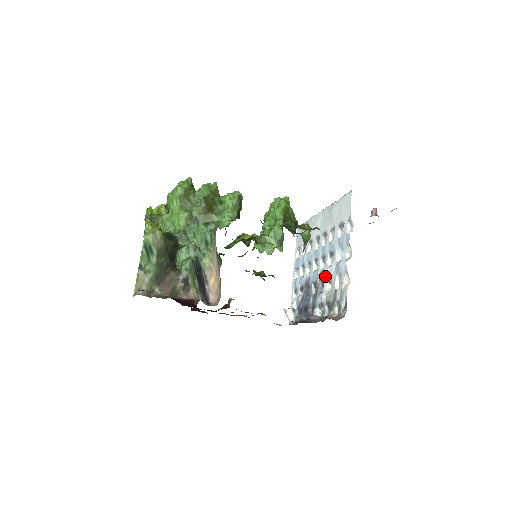
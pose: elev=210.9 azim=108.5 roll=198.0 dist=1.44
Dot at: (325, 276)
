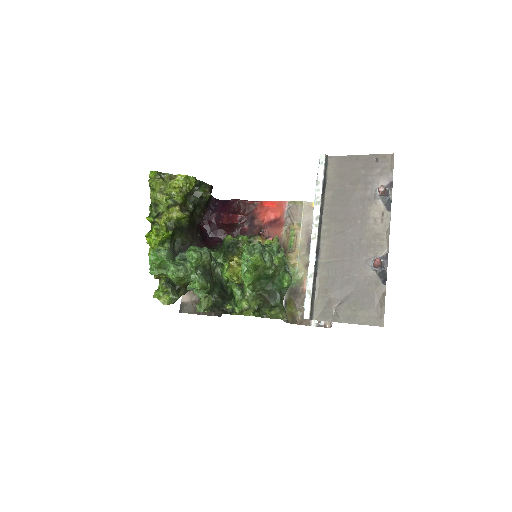
Dot at: occluded
